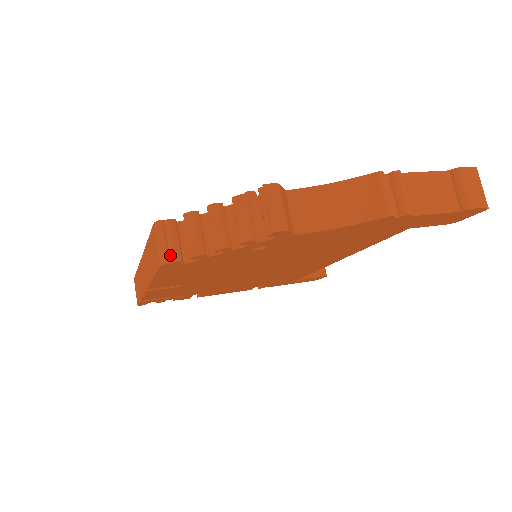
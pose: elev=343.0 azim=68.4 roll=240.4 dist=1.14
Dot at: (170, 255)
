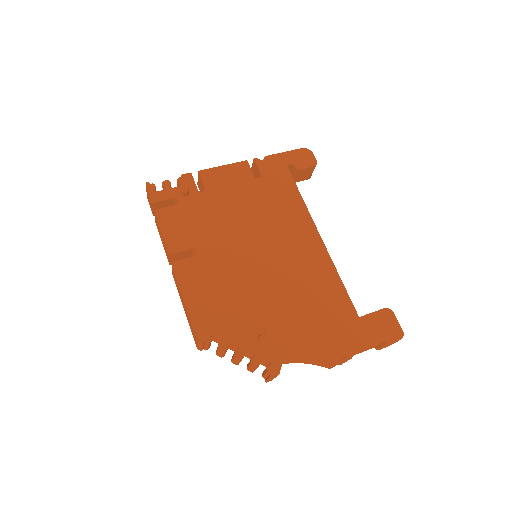
Dot at: (204, 348)
